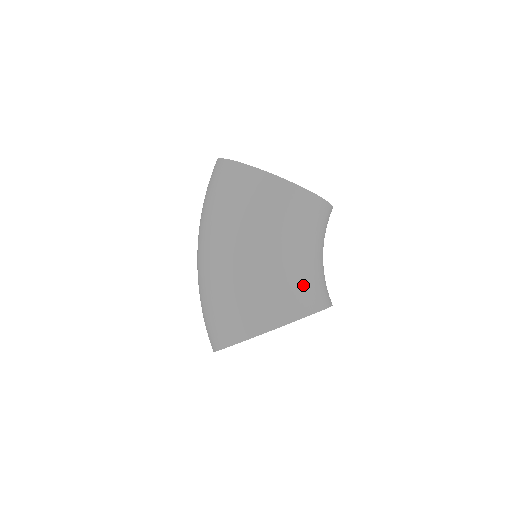
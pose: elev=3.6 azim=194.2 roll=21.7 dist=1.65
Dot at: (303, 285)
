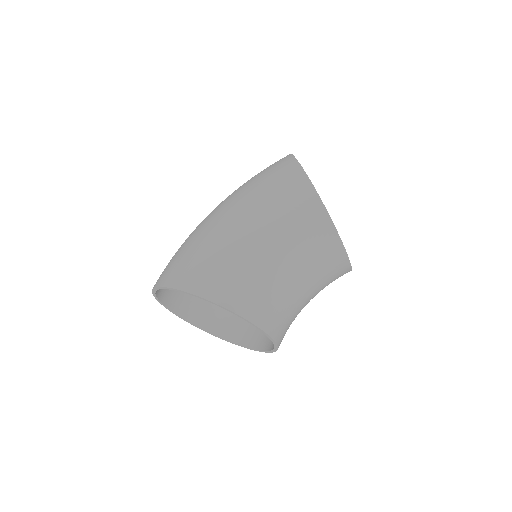
Dot at: (257, 287)
